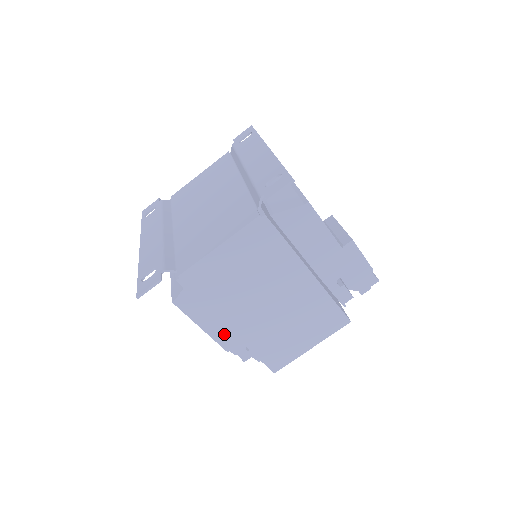
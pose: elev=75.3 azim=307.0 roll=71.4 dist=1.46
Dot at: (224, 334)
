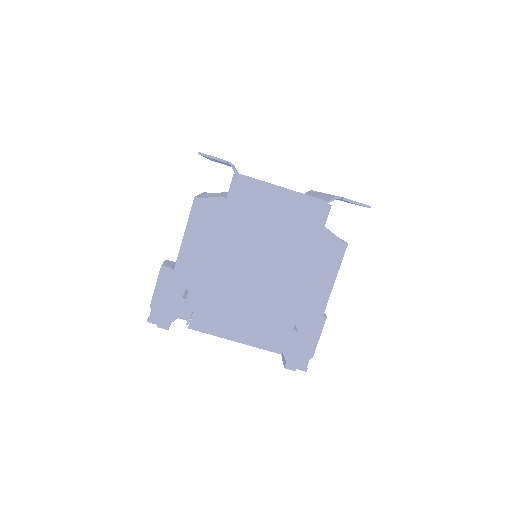
Dot at: (188, 264)
